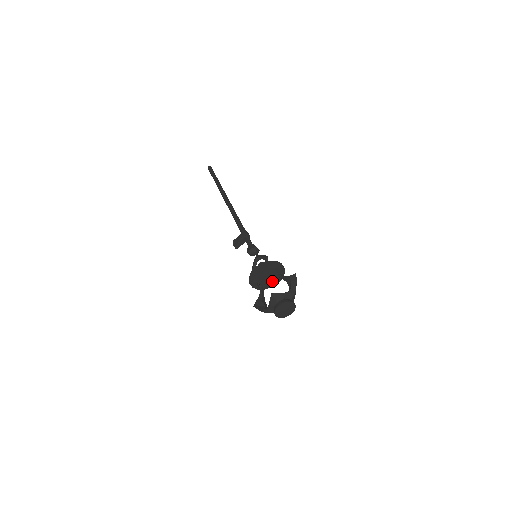
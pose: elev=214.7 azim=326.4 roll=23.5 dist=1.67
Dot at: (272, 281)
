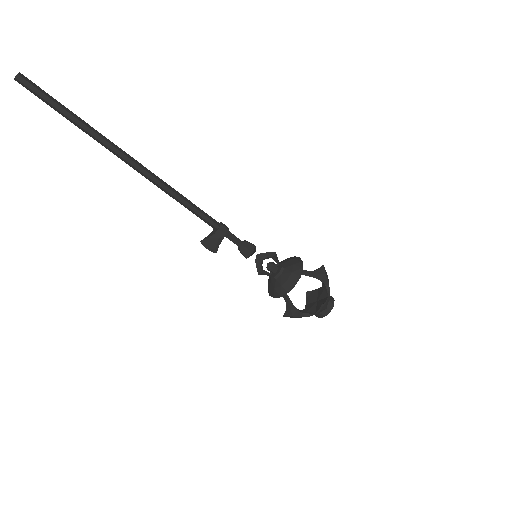
Dot at: occluded
